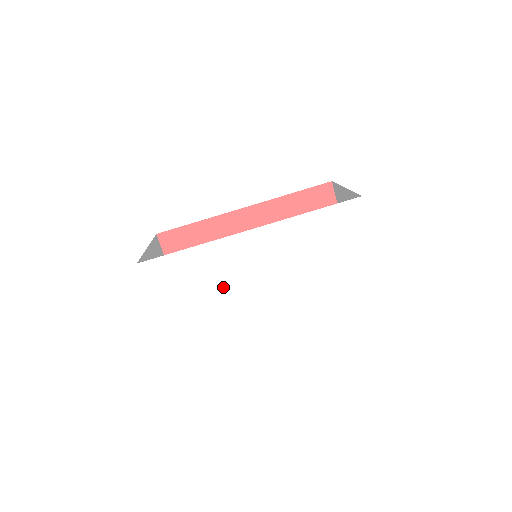
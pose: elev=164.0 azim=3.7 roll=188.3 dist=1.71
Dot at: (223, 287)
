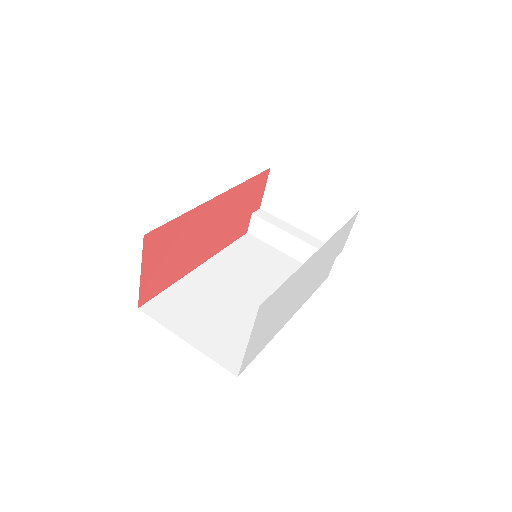
Dot at: (287, 304)
